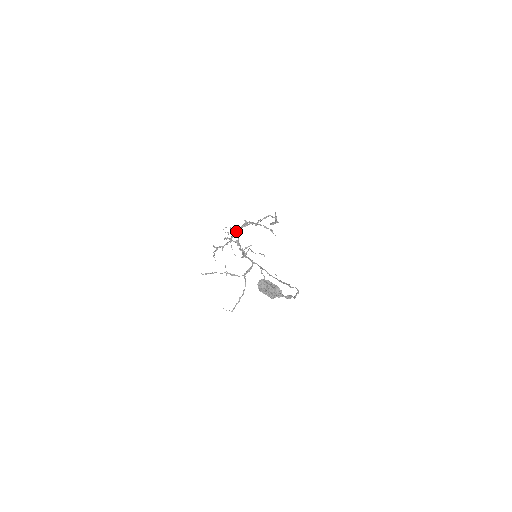
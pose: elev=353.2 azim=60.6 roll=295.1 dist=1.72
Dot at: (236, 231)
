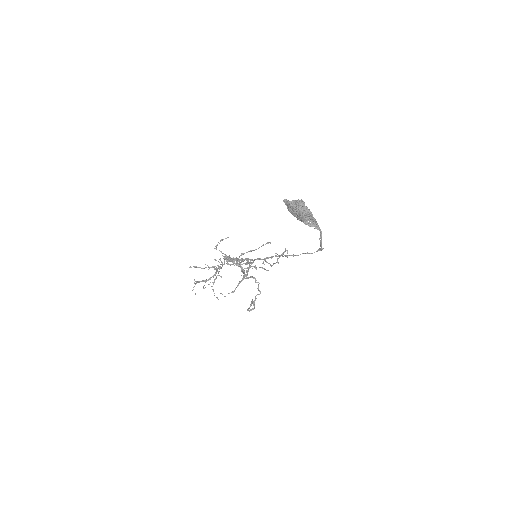
Dot at: (224, 259)
